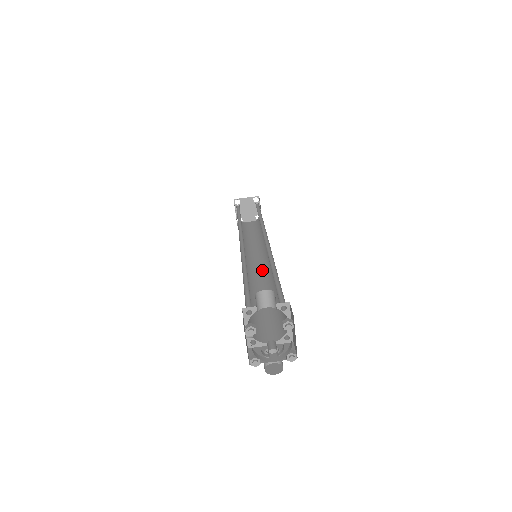
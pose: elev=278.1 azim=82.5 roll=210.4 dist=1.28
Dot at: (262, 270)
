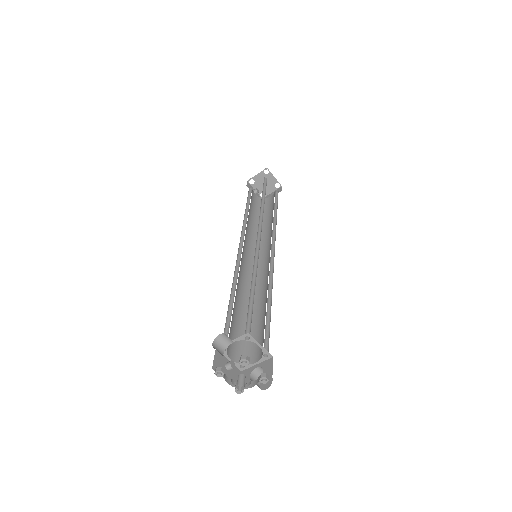
Dot at: (267, 266)
